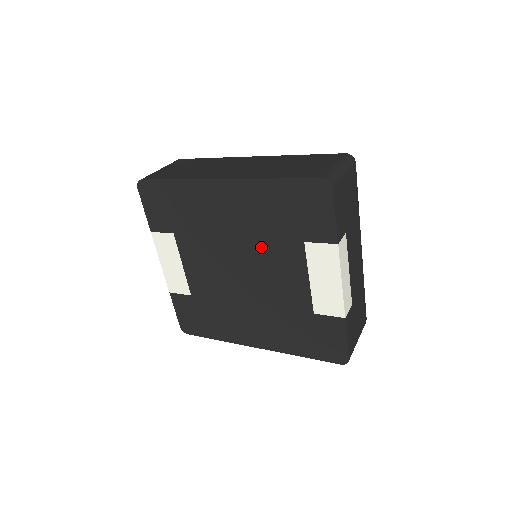
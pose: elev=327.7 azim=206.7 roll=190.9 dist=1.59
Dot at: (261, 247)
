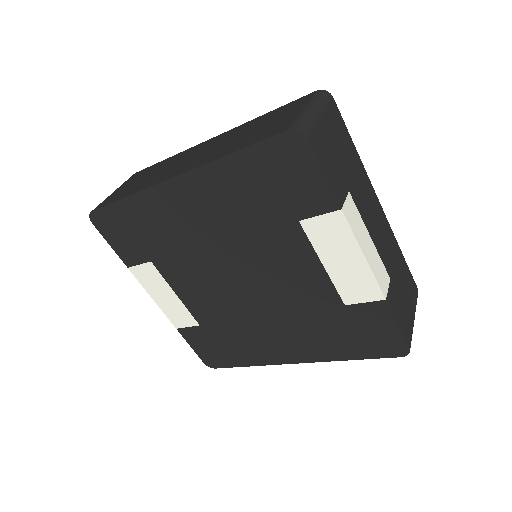
Dot at: (251, 245)
